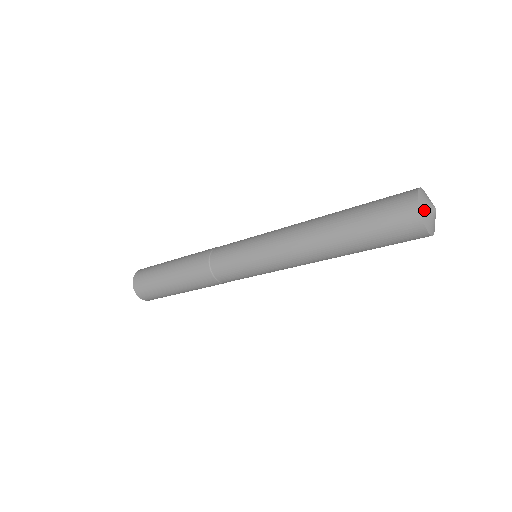
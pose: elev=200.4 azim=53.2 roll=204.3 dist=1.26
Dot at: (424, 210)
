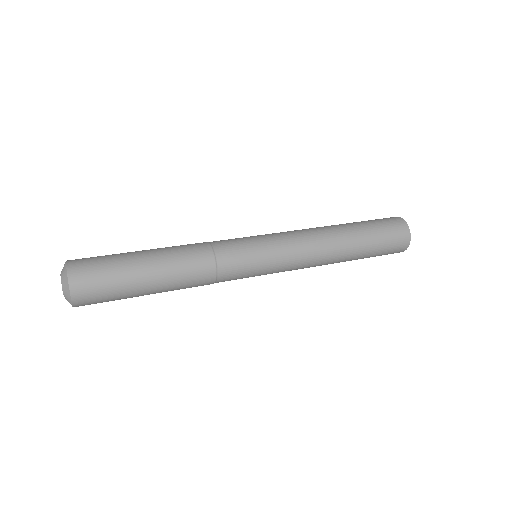
Dot at: (408, 240)
